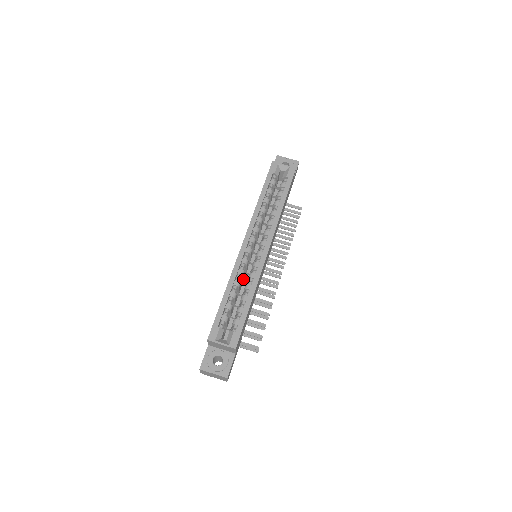
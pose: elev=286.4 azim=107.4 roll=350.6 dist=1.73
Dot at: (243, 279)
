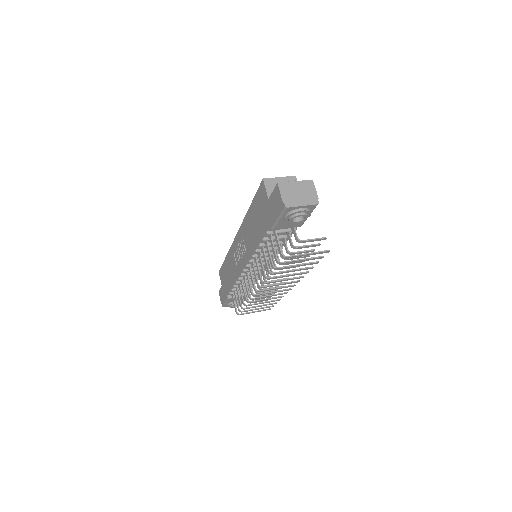
Dot at: occluded
